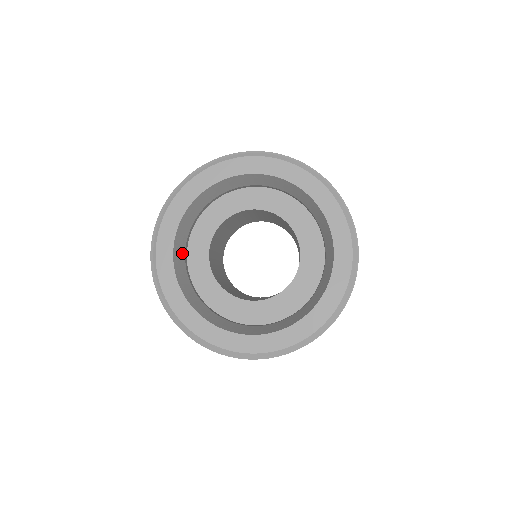
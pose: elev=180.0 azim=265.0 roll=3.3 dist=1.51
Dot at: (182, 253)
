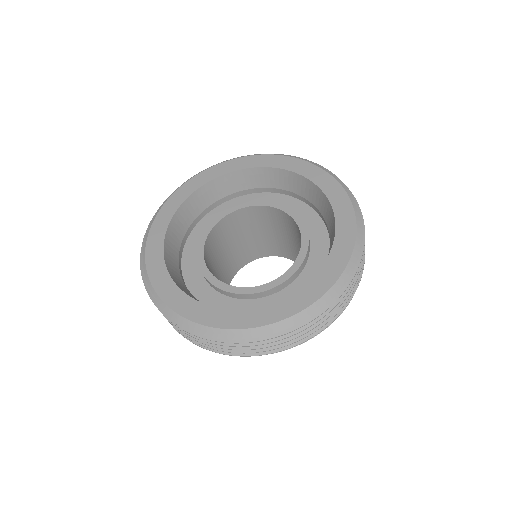
Dot at: (175, 250)
